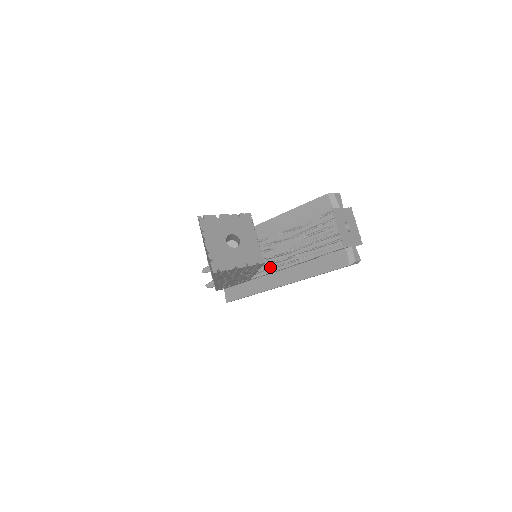
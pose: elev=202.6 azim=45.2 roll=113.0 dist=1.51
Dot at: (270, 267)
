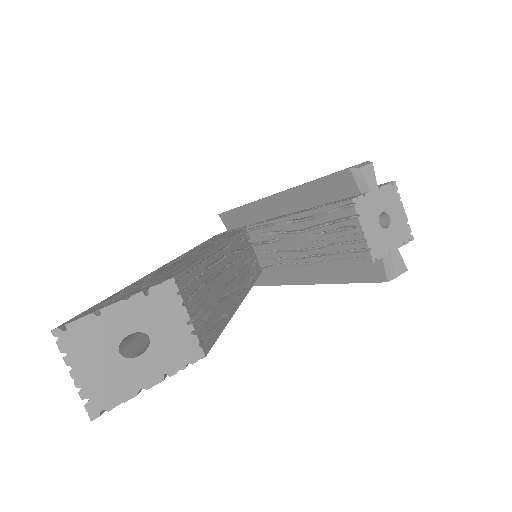
Dot at: (282, 263)
